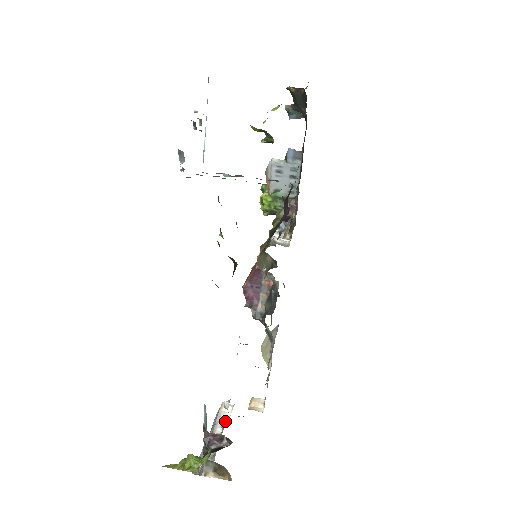
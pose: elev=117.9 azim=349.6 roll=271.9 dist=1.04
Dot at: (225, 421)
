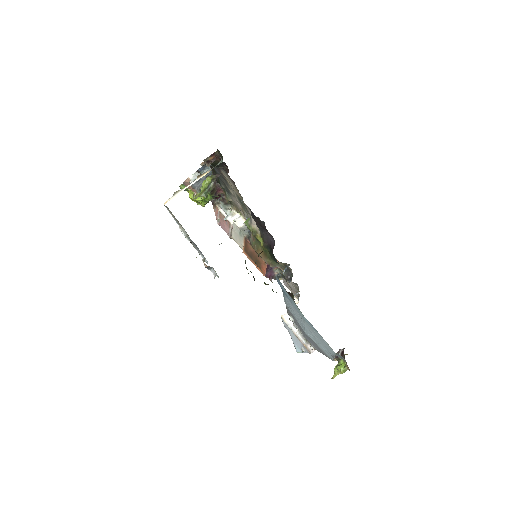
Dot at: (294, 324)
